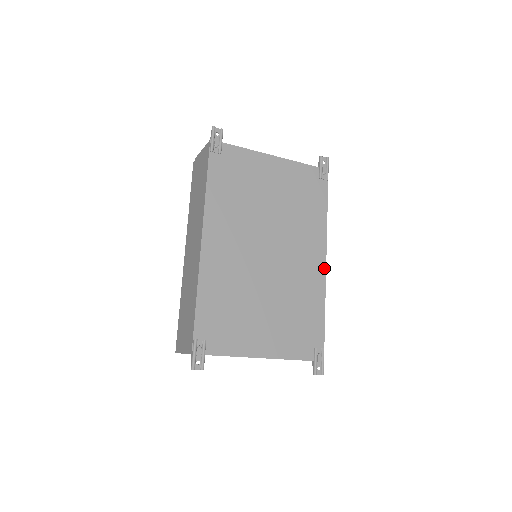
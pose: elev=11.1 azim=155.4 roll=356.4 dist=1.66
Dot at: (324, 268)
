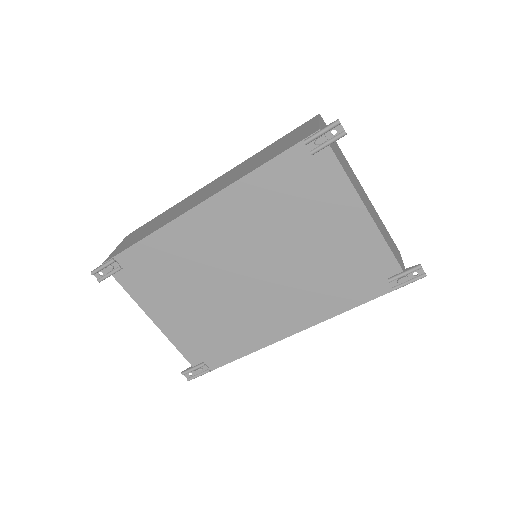
Dot at: (286, 335)
